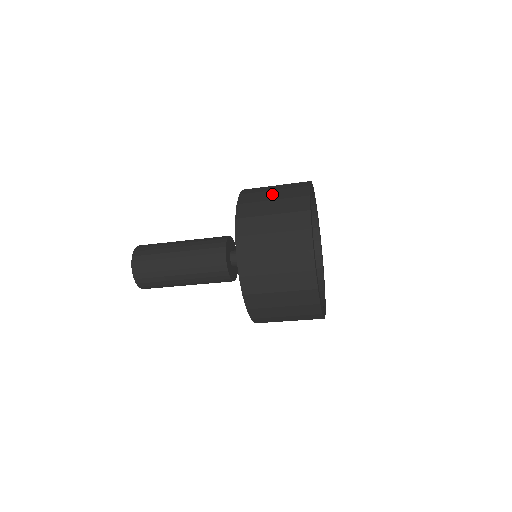
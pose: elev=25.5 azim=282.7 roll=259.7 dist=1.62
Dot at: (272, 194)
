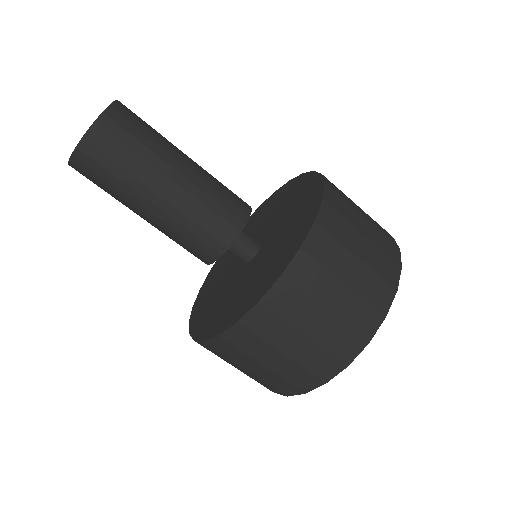
Dot at: (363, 223)
